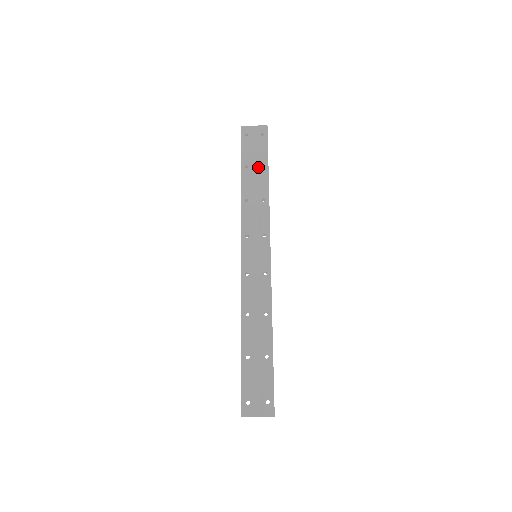
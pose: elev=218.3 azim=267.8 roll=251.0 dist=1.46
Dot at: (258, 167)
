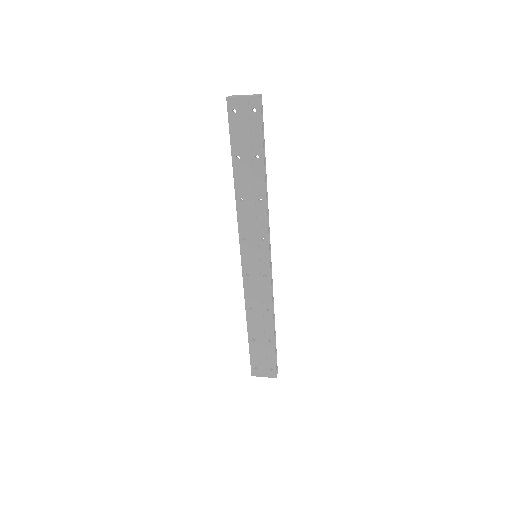
Dot at: (252, 158)
